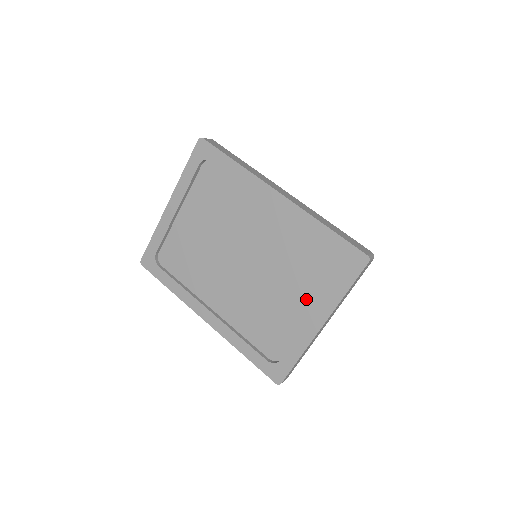
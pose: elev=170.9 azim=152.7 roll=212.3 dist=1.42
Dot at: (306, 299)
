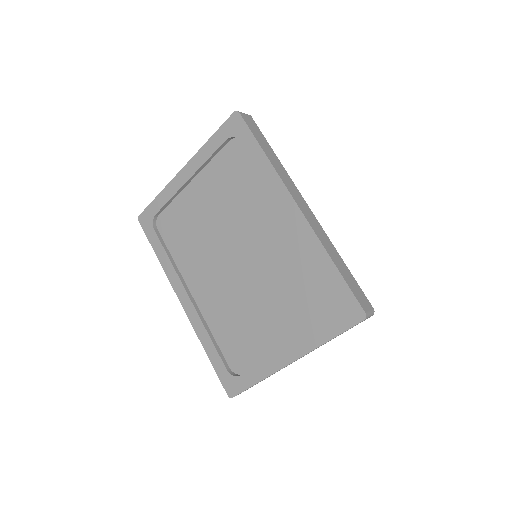
Dot at: (286, 327)
